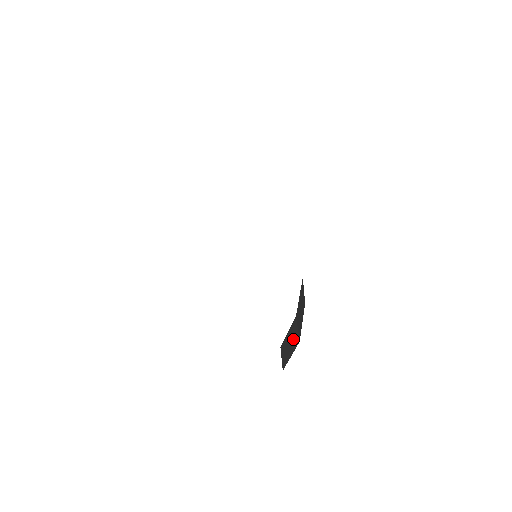
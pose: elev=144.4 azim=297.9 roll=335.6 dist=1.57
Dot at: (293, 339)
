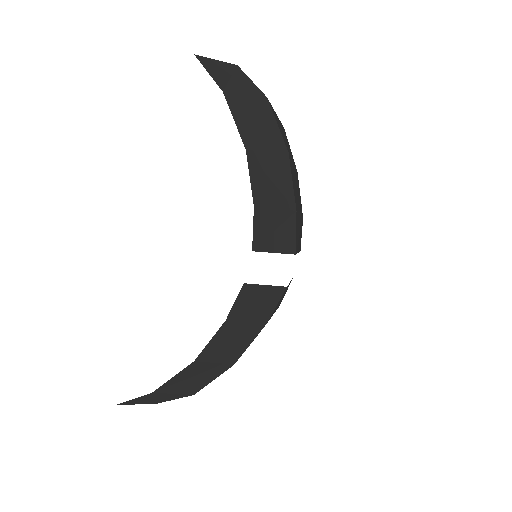
Dot at: (167, 396)
